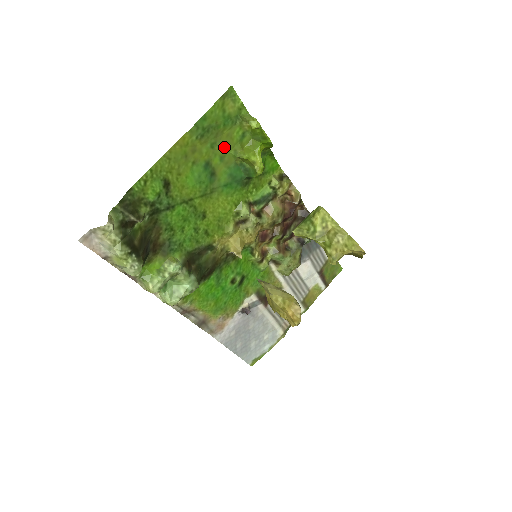
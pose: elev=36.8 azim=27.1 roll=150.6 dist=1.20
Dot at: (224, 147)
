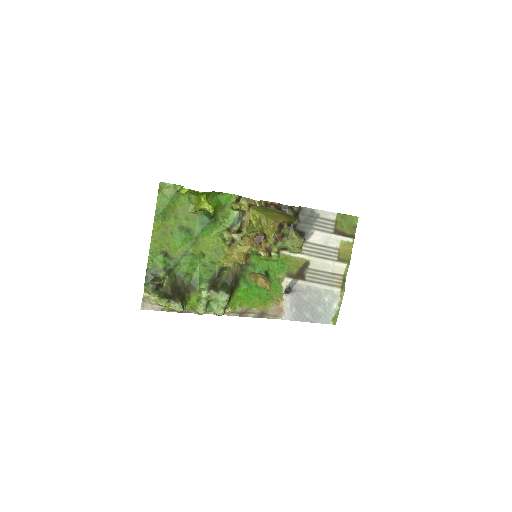
Dot at: (183, 213)
